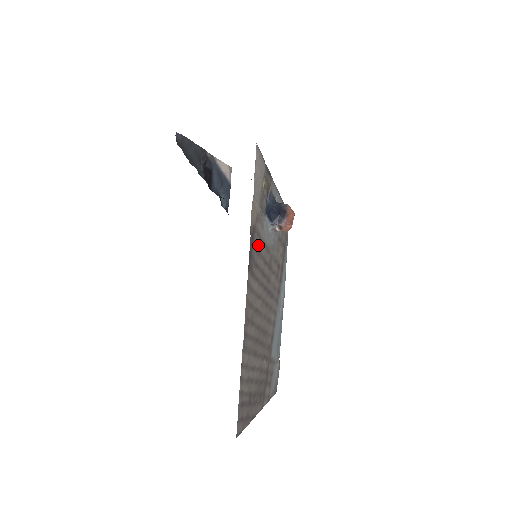
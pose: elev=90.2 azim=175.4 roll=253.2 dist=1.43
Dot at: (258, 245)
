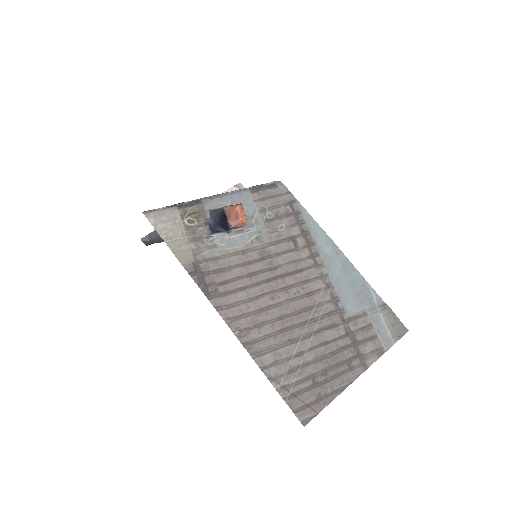
Dot at: (217, 266)
